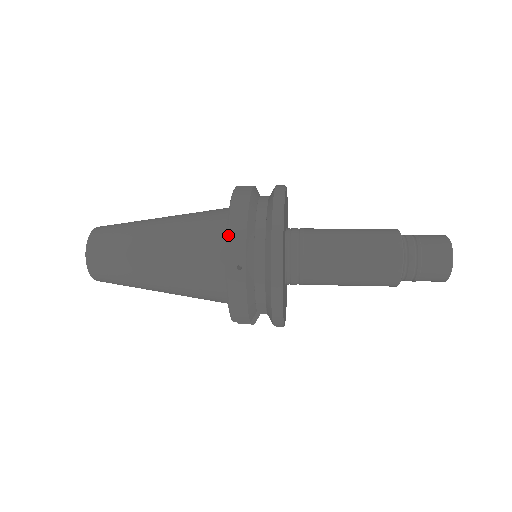
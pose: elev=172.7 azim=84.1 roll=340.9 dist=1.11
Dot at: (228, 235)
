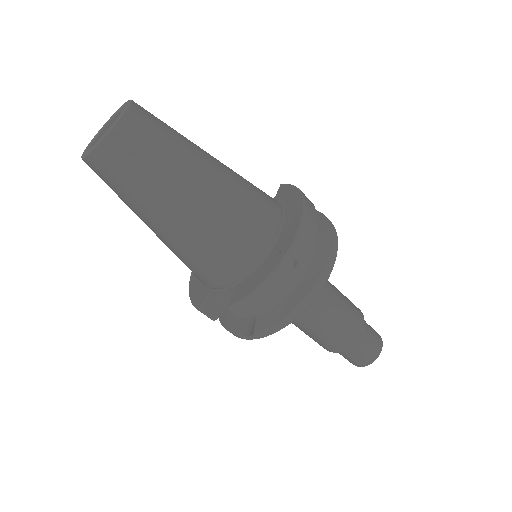
Dot at: (302, 227)
